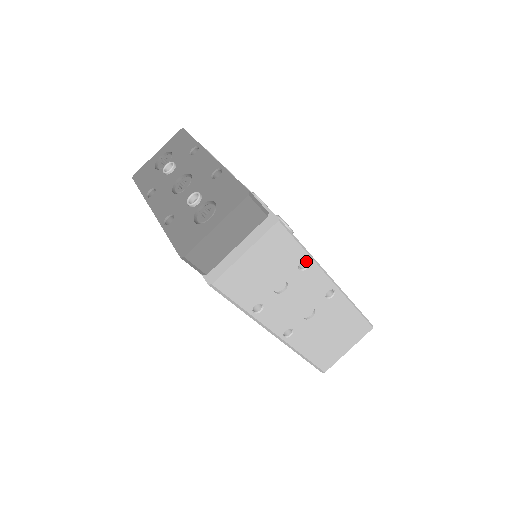
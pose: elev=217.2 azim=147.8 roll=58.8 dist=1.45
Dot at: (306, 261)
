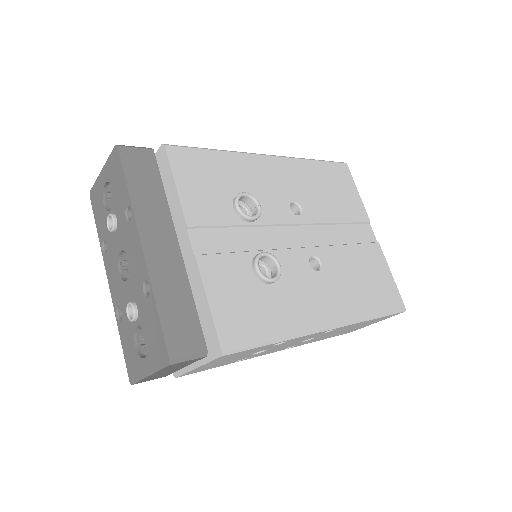
Dot at: occluded
